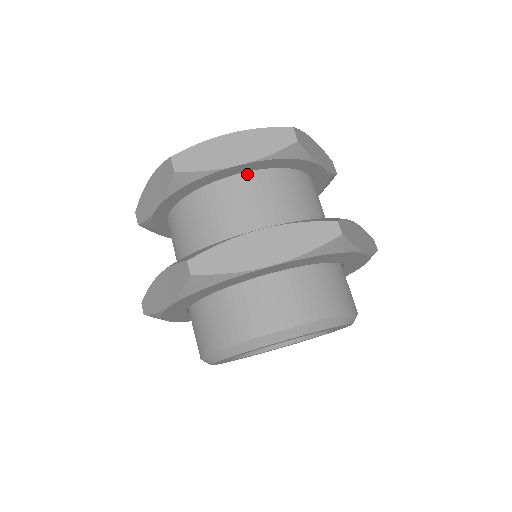
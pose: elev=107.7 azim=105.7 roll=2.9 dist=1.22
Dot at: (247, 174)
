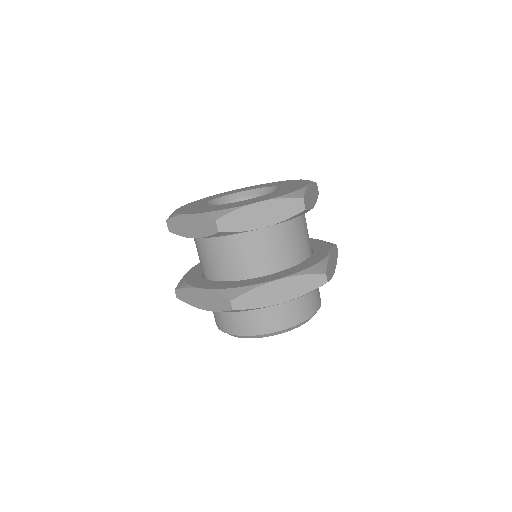
Dot at: occluded
